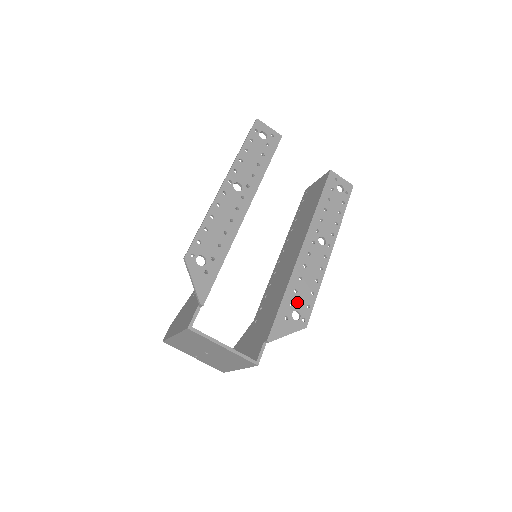
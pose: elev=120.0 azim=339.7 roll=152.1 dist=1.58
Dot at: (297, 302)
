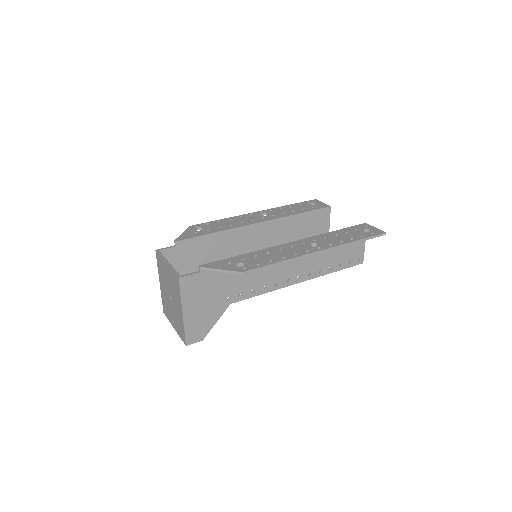
Dot at: (250, 260)
